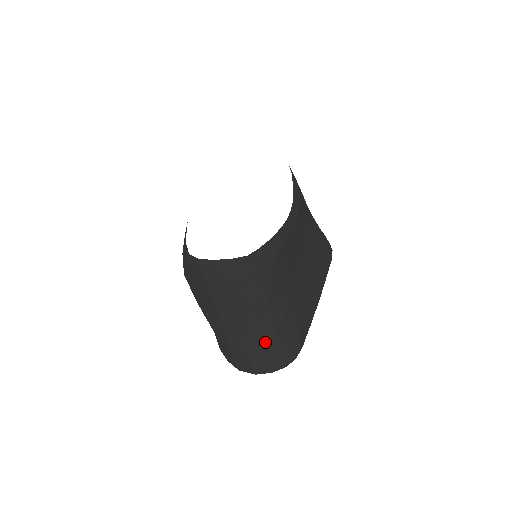
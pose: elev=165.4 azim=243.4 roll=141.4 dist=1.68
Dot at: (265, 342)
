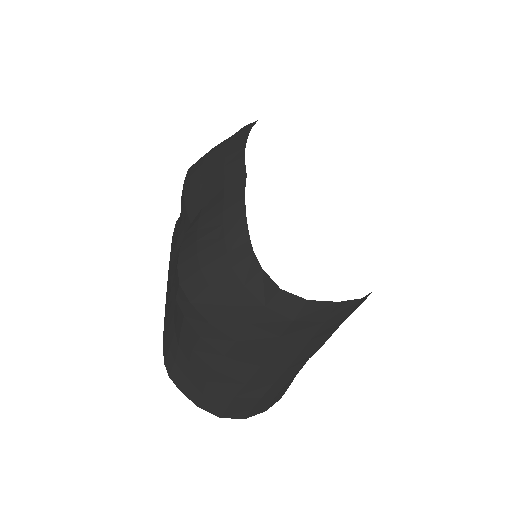
Dot at: occluded
